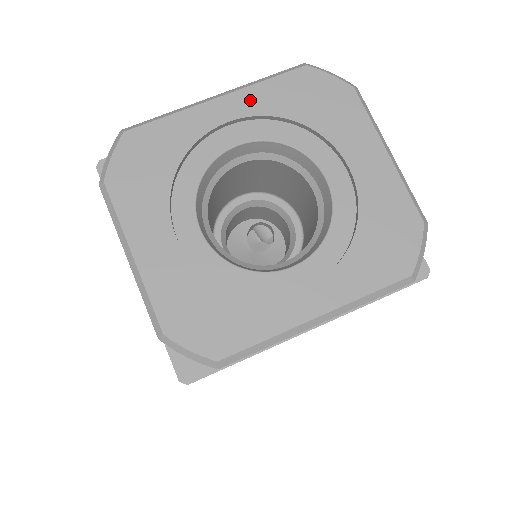
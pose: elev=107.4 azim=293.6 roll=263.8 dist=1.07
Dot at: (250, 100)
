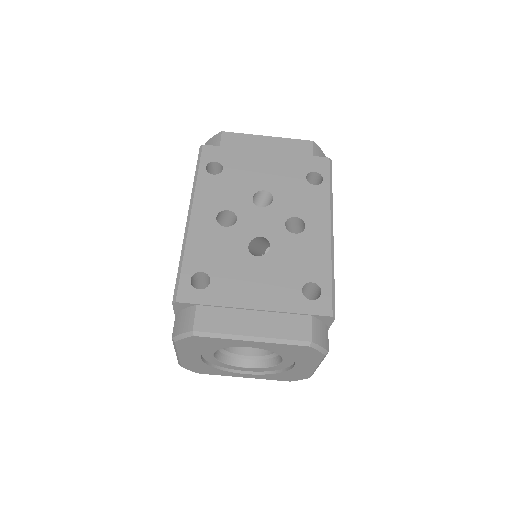
Dot at: (268, 346)
